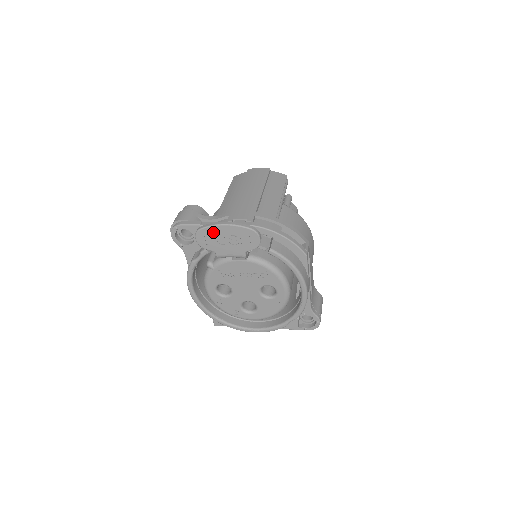
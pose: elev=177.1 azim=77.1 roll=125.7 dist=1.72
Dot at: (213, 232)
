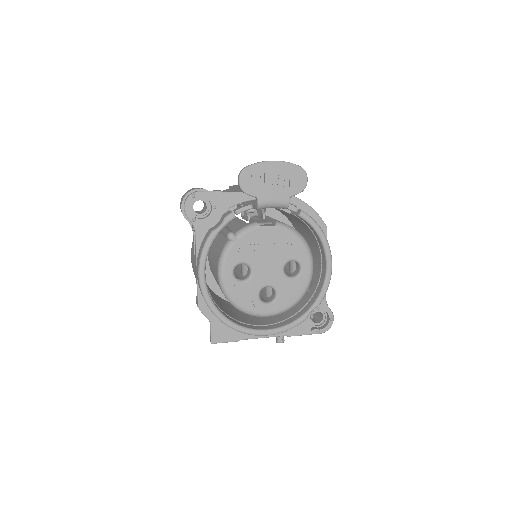
Dot at: (260, 171)
